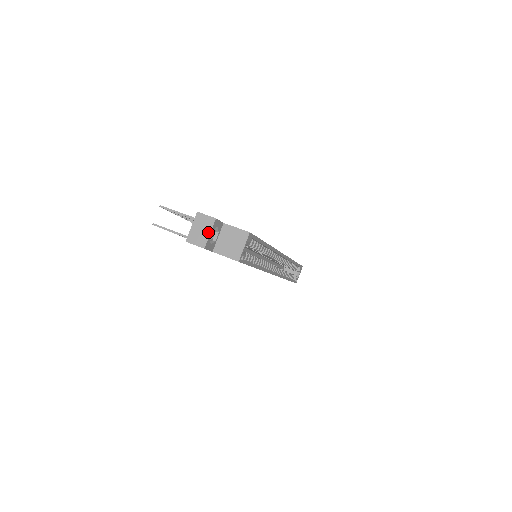
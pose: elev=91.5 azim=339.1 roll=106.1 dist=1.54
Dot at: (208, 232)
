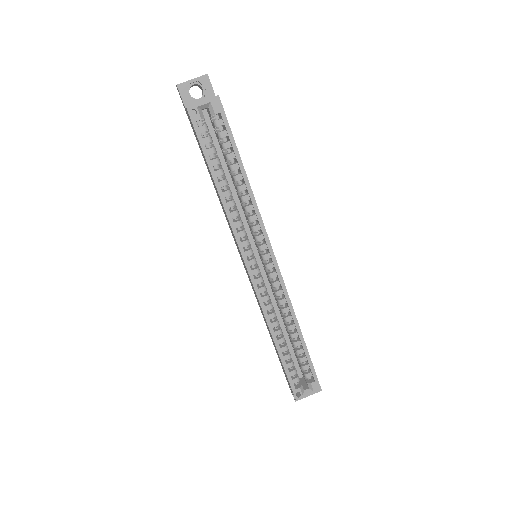
Dot at: (193, 79)
